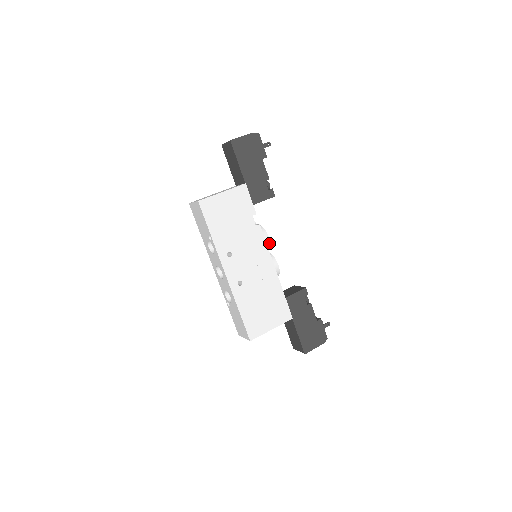
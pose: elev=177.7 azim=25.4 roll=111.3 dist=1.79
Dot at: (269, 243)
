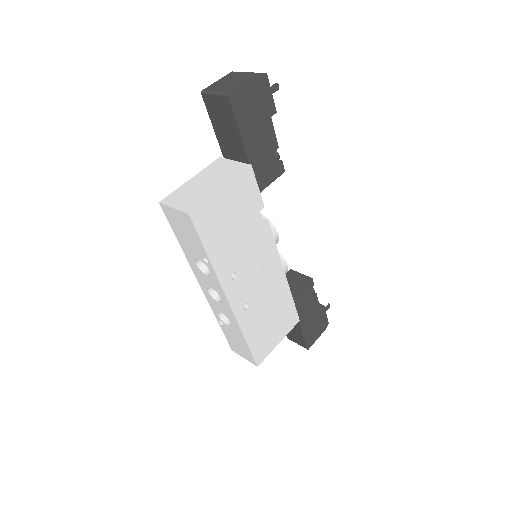
Dot at: (277, 240)
